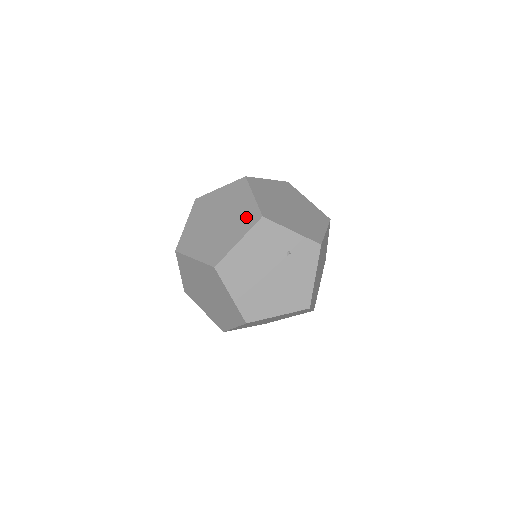
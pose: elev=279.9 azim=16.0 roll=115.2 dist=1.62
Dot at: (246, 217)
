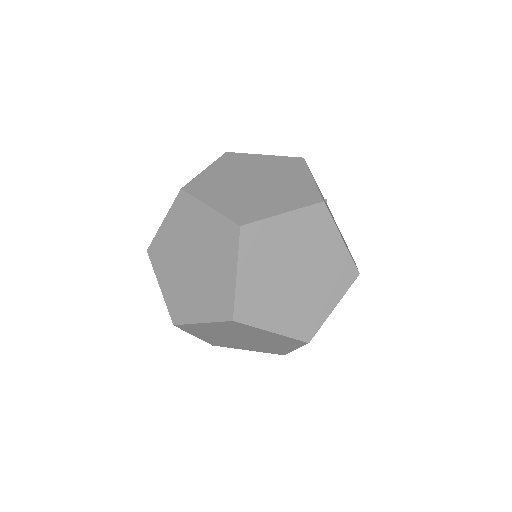
Dot at: (287, 165)
